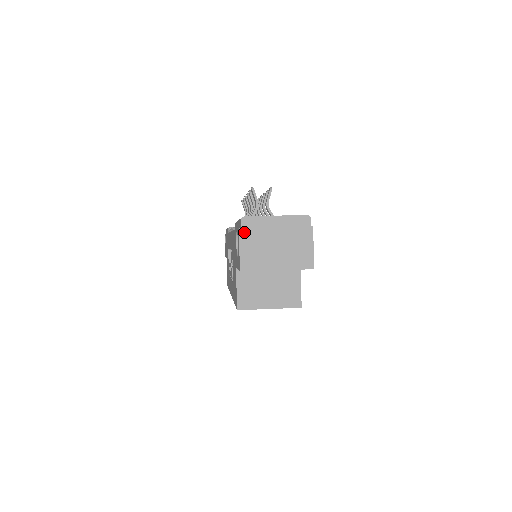
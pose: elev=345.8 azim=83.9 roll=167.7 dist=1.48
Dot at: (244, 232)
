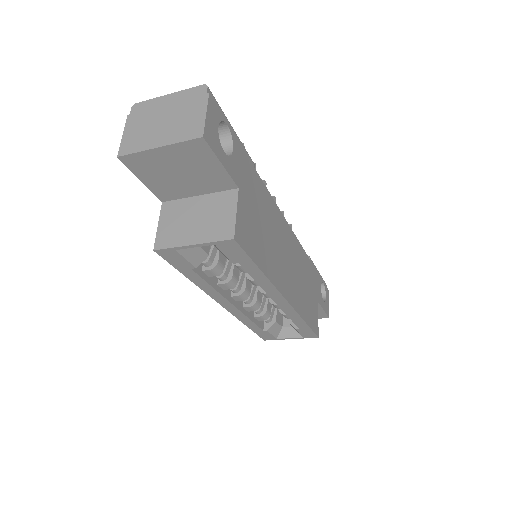
Dot at: (132, 118)
